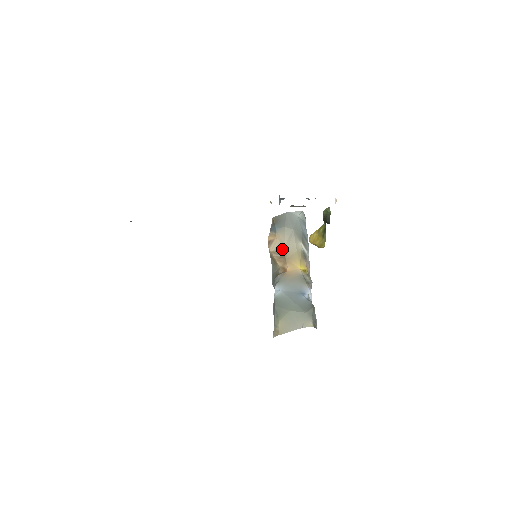
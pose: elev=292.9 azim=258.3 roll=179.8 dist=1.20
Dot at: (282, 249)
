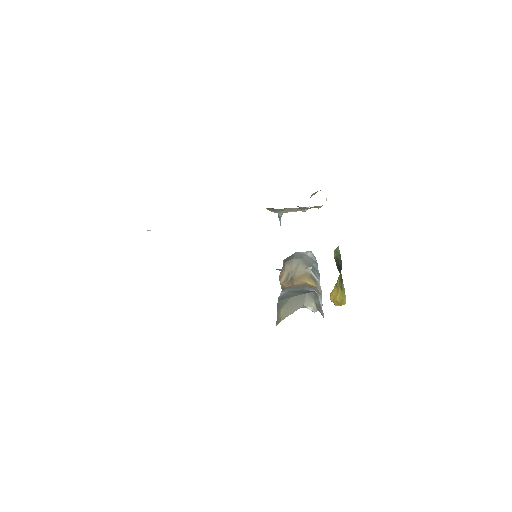
Dot at: (290, 274)
